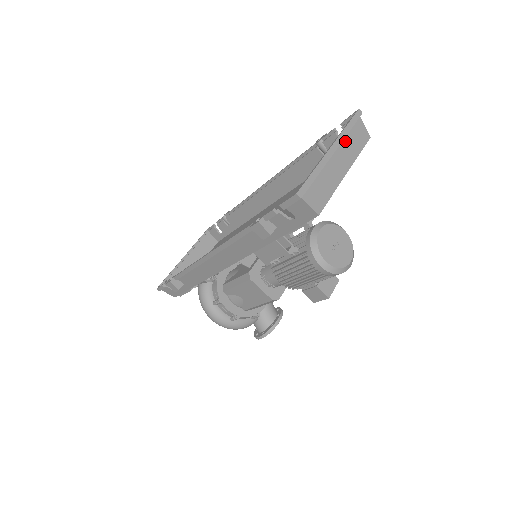
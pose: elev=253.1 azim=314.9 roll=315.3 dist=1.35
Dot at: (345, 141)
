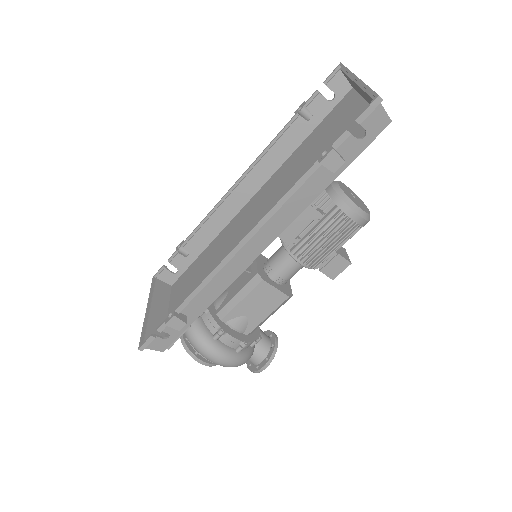
Dot at: occluded
